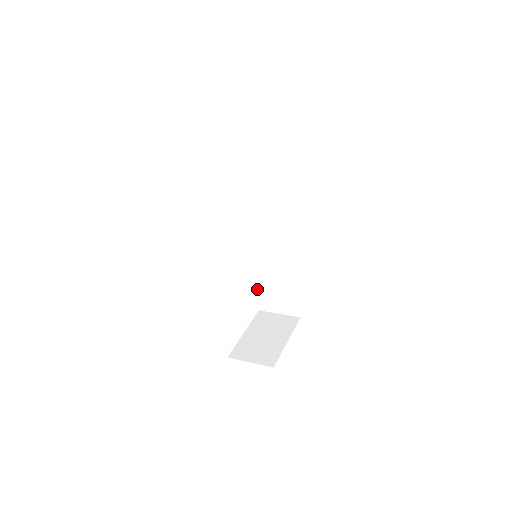
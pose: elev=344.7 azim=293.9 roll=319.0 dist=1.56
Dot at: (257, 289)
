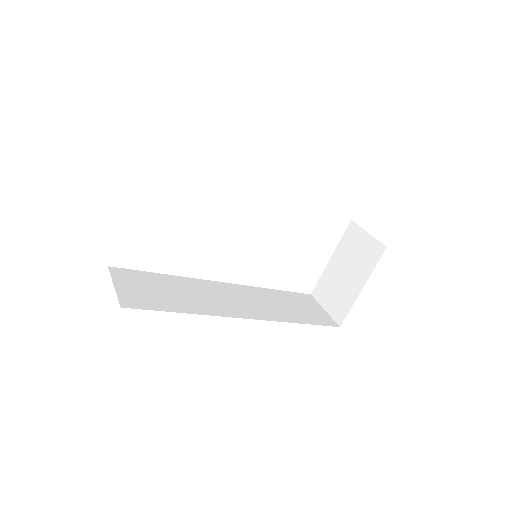
Dot at: occluded
